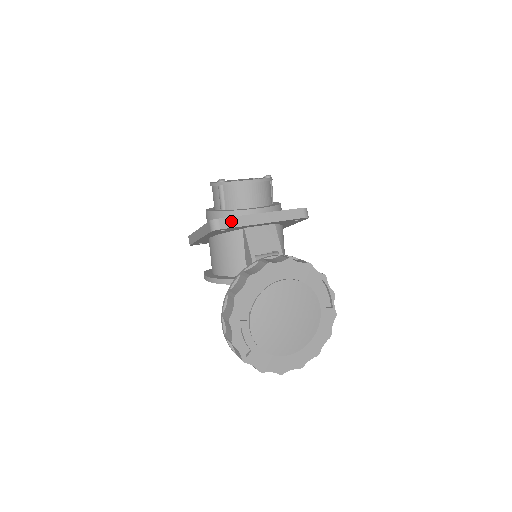
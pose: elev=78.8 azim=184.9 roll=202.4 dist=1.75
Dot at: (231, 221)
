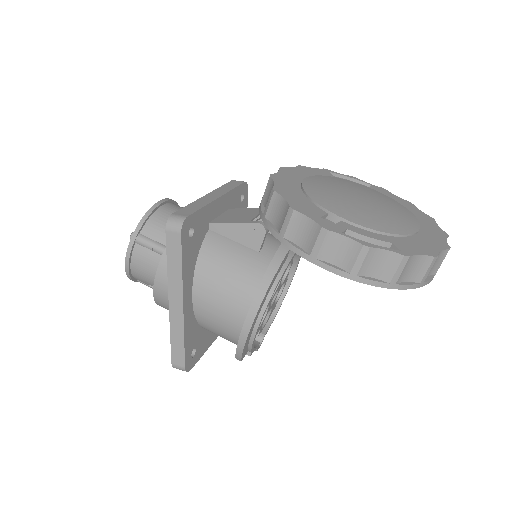
Dot at: (187, 210)
